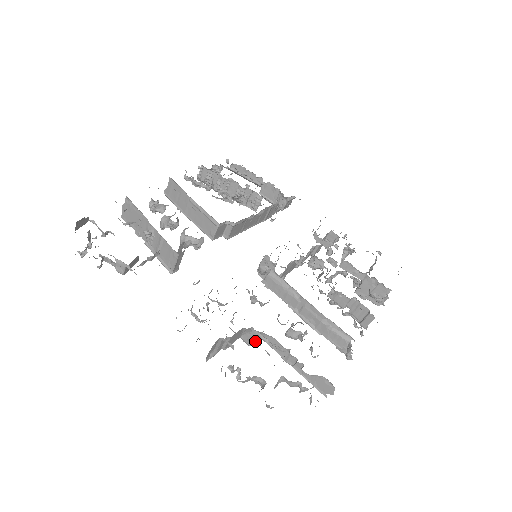
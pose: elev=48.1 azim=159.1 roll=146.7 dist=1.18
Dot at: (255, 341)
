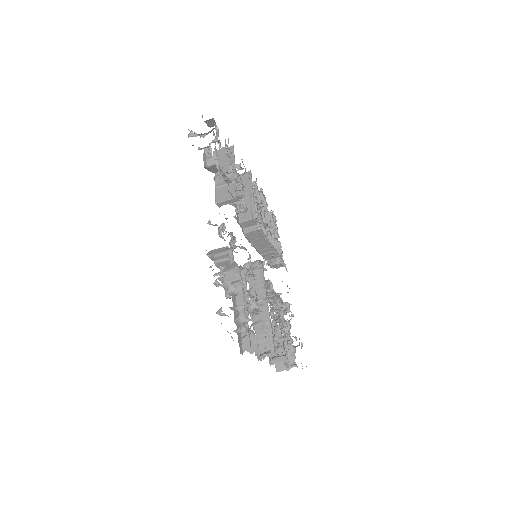
Dot at: occluded
